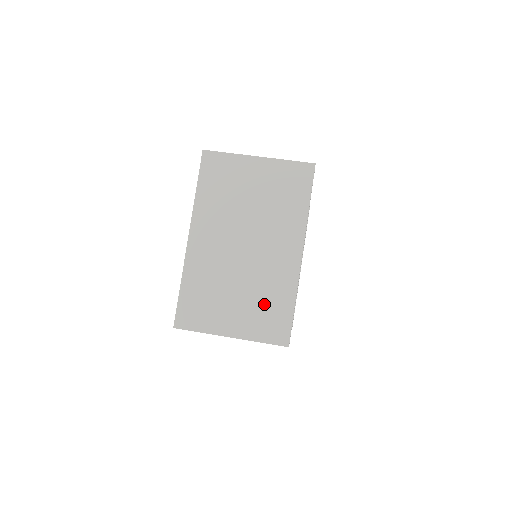
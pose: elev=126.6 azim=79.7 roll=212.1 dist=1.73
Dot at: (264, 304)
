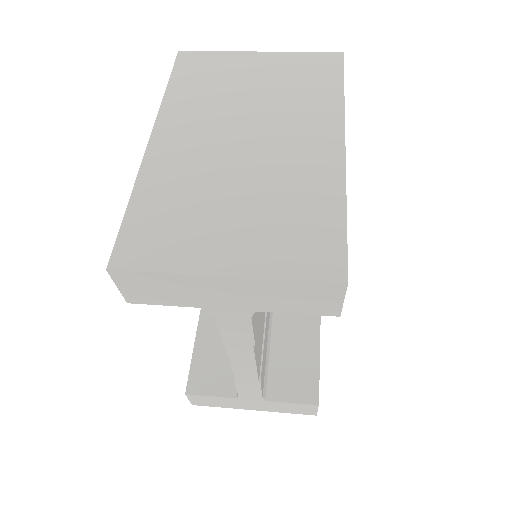
Dot at: (288, 217)
